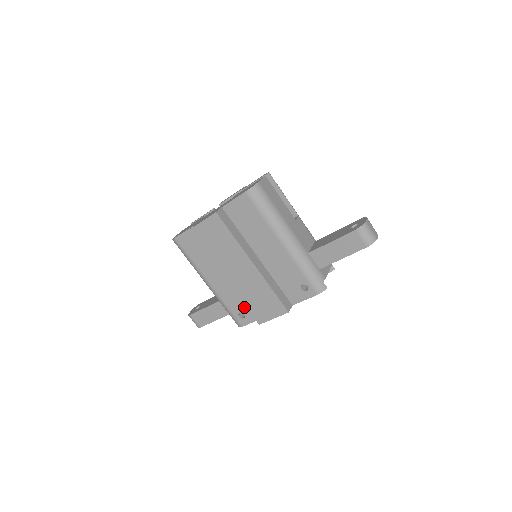
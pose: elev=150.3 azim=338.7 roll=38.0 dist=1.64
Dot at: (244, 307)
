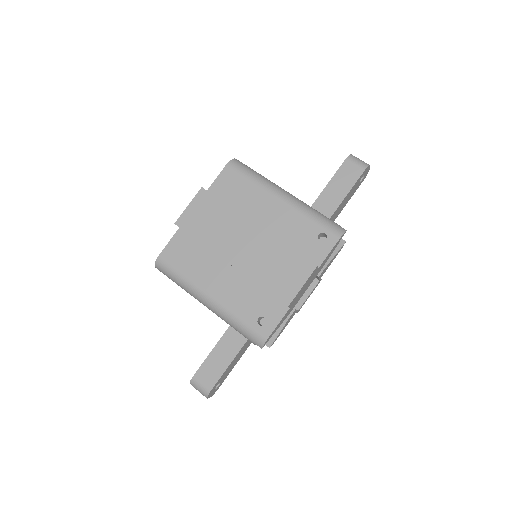
Dot at: (261, 306)
